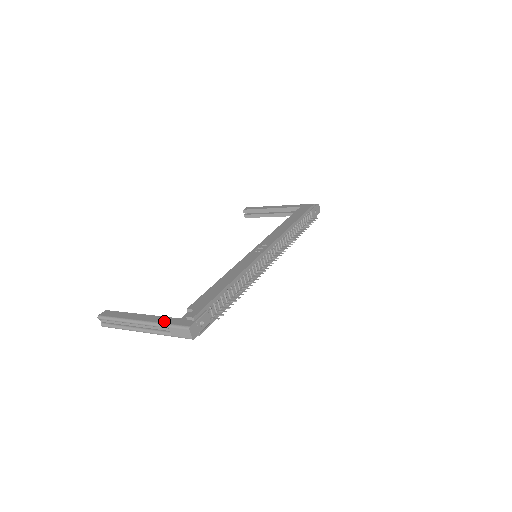
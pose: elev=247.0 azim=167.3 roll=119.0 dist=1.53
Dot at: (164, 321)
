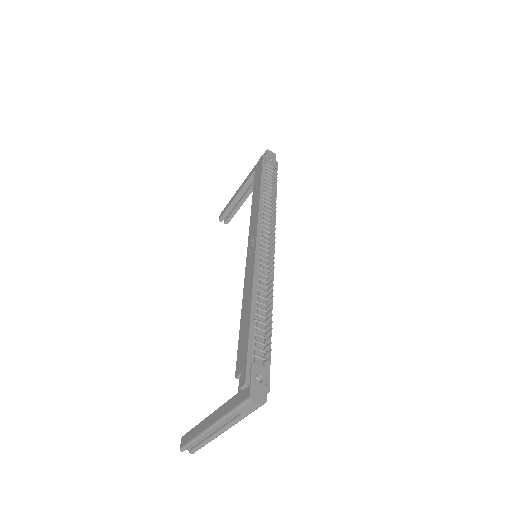
Dot at: (227, 409)
